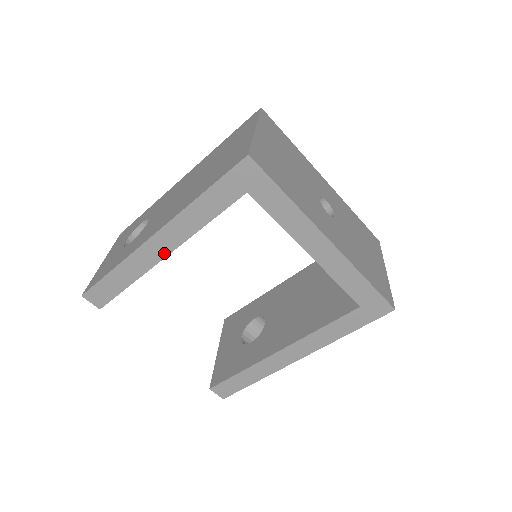
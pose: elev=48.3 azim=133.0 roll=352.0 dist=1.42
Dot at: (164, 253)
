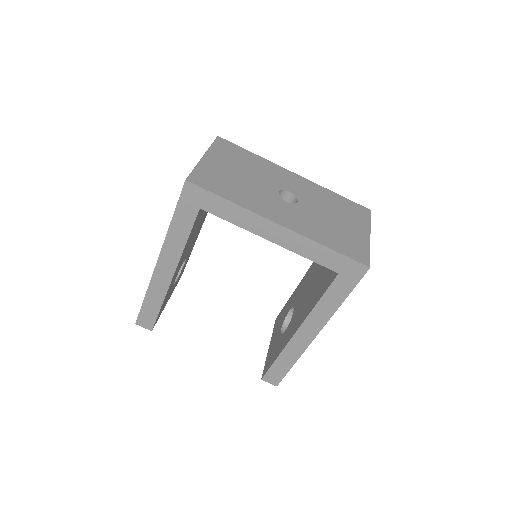
Dot at: (170, 274)
